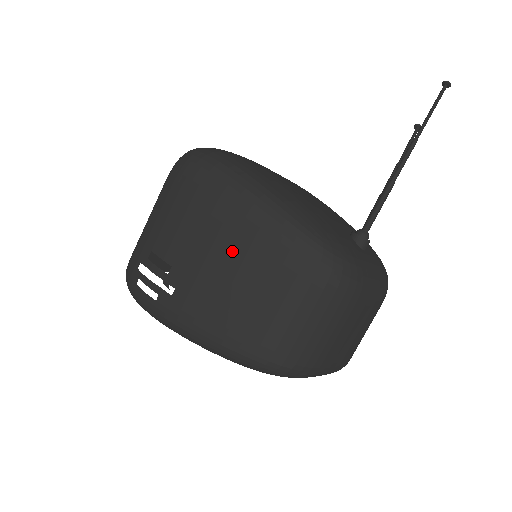
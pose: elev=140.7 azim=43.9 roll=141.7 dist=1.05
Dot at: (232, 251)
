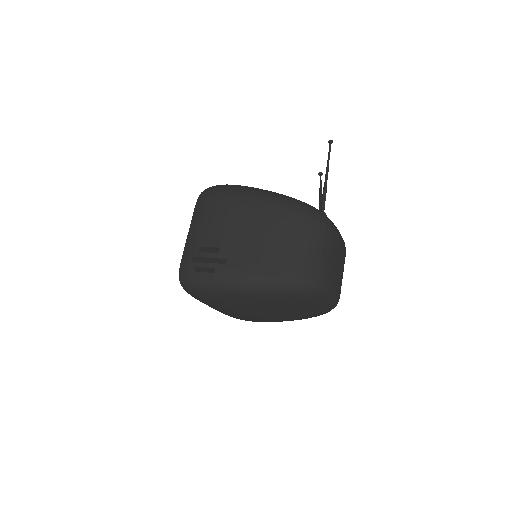
Dot at: (259, 223)
